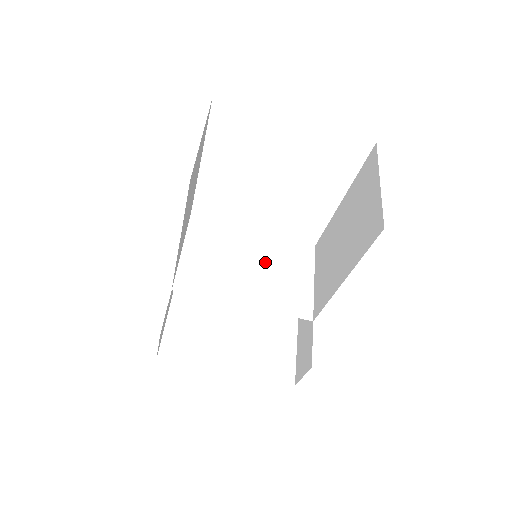
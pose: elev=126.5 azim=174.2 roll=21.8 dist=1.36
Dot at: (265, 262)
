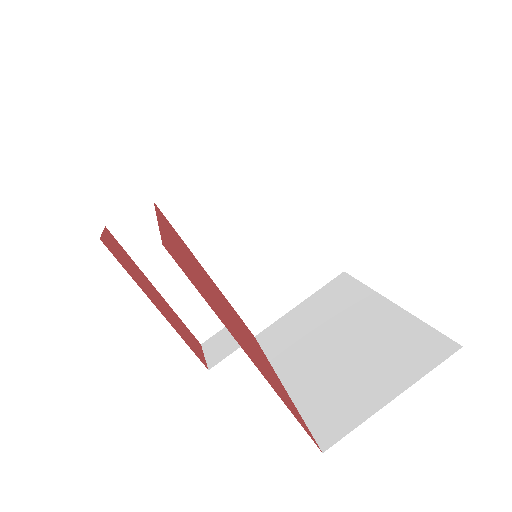
Dot at: (276, 247)
